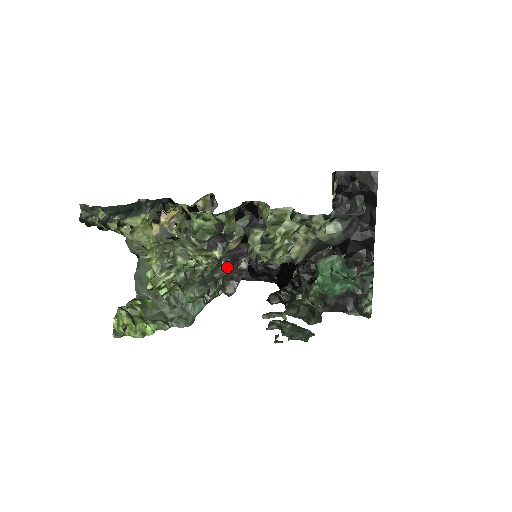
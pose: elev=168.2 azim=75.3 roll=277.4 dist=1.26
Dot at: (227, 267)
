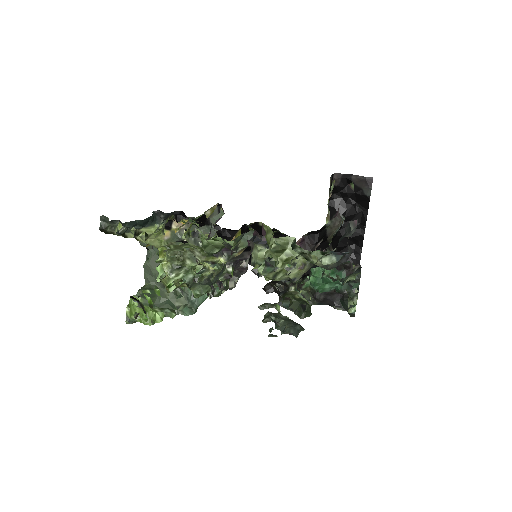
Dot at: (231, 271)
